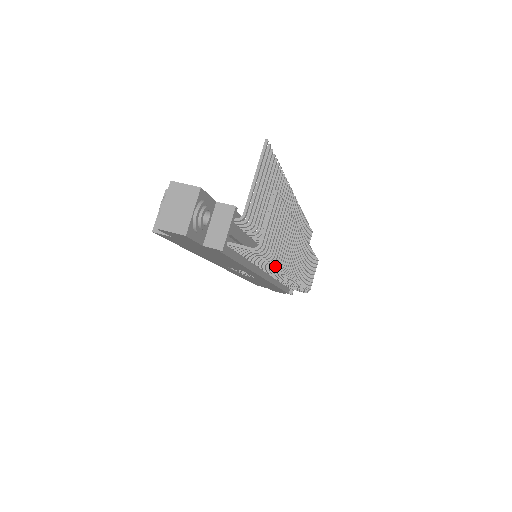
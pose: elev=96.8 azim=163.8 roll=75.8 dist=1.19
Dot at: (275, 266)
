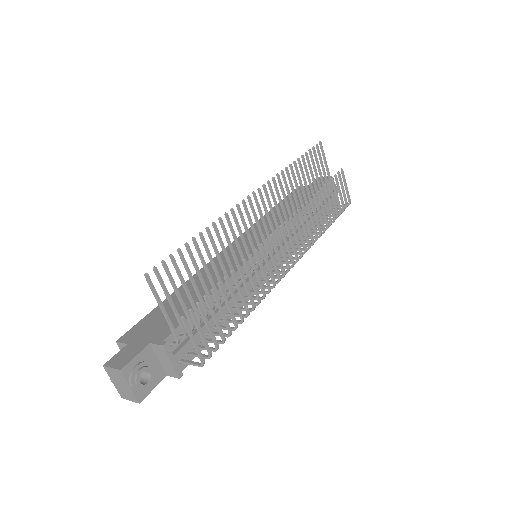
Dot at: occluded
